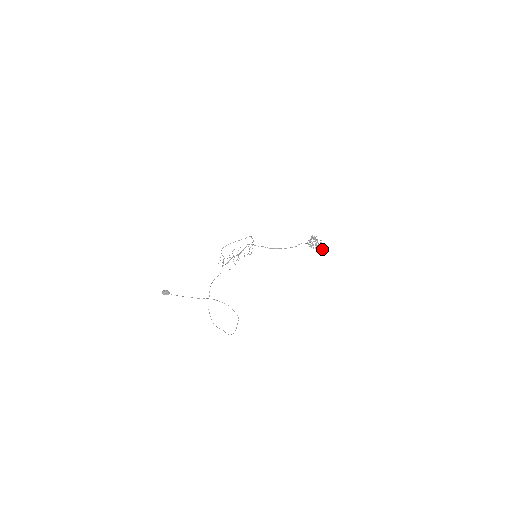
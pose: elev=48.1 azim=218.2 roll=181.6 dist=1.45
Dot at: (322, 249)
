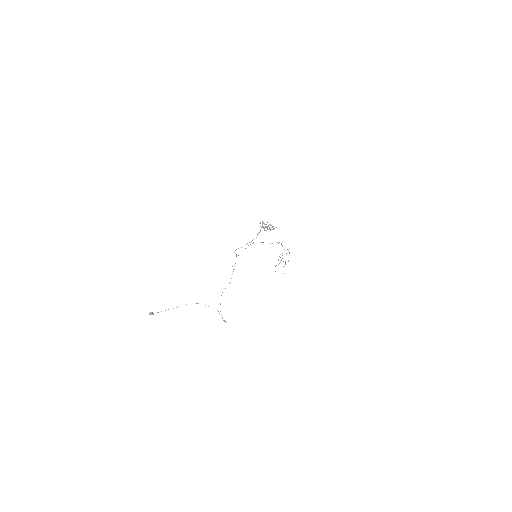
Dot at: (273, 228)
